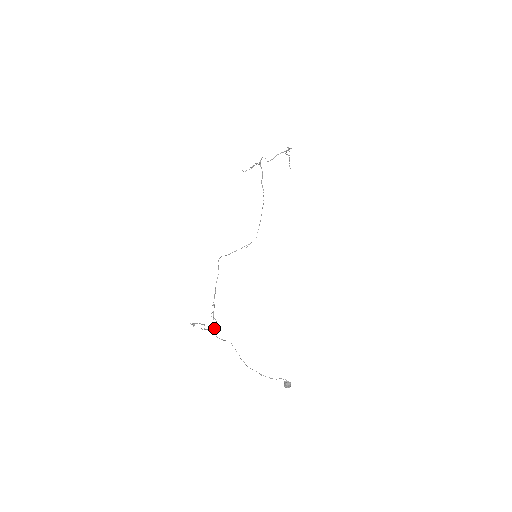
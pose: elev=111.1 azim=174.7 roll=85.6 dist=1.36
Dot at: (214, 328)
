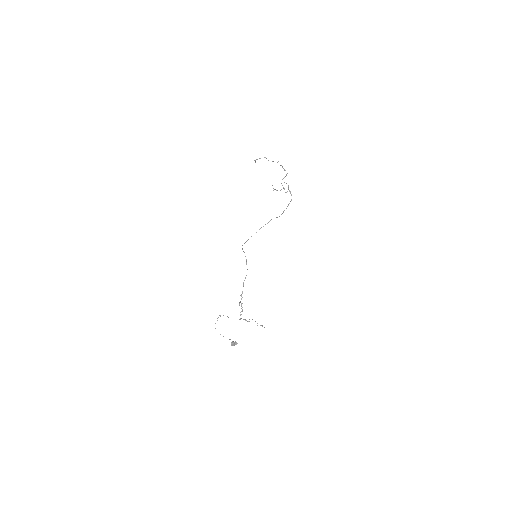
Dot at: (240, 315)
